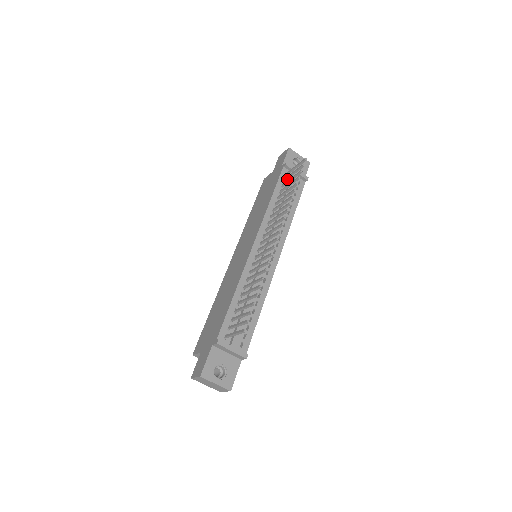
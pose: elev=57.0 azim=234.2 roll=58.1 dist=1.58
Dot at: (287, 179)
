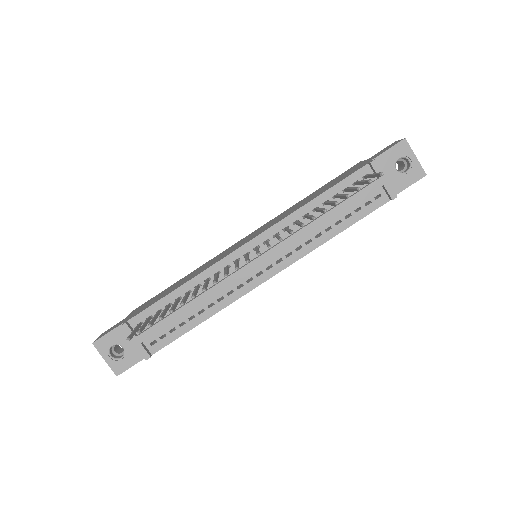
Dot at: (357, 184)
